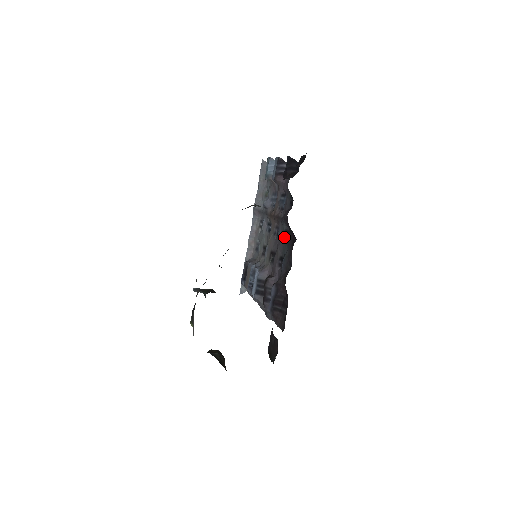
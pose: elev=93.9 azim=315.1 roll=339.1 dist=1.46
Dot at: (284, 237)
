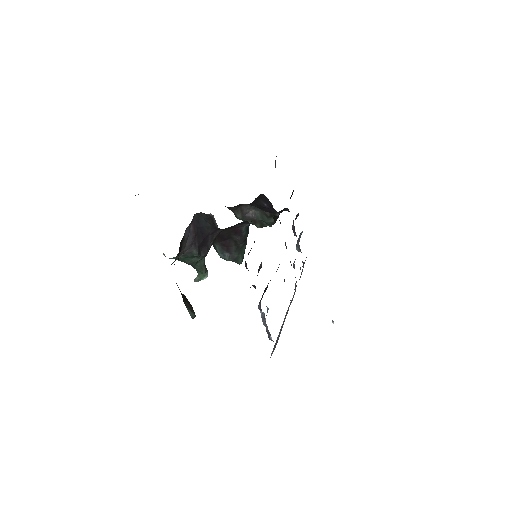
Dot at: occluded
